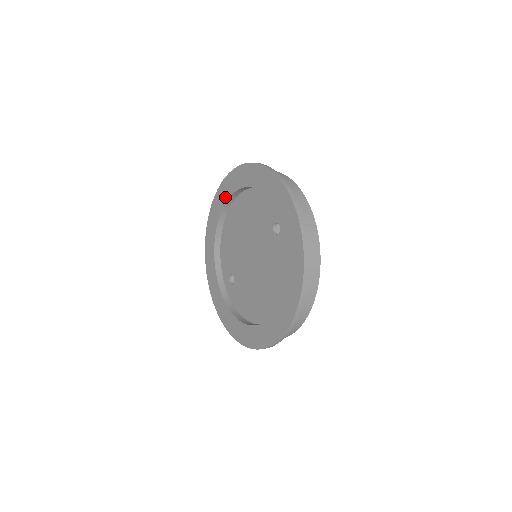
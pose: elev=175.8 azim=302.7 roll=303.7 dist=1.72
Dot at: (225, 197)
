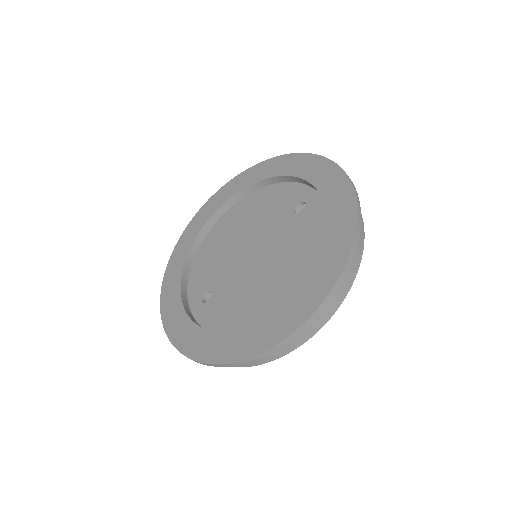
Dot at: (216, 206)
